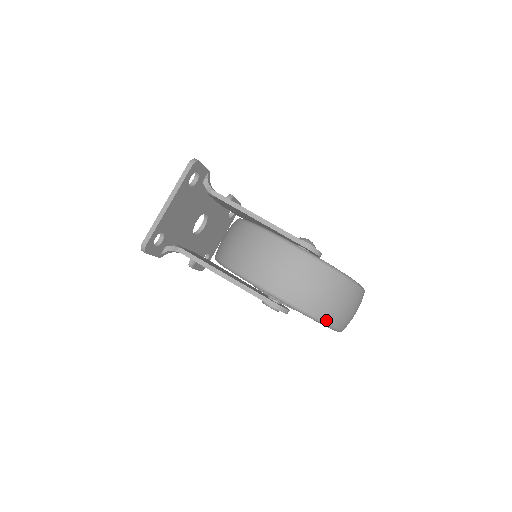
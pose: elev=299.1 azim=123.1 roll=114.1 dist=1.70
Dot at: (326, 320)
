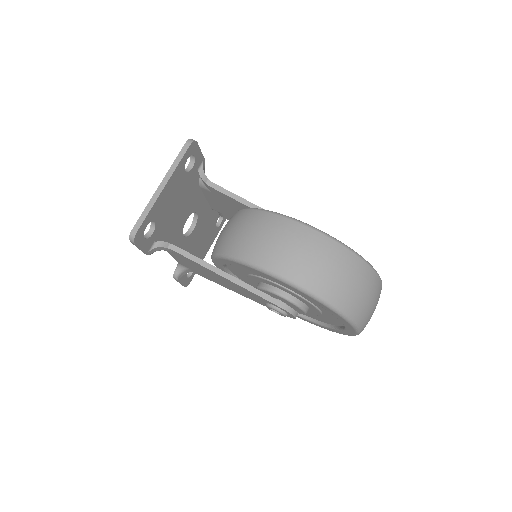
Dot at: (349, 313)
